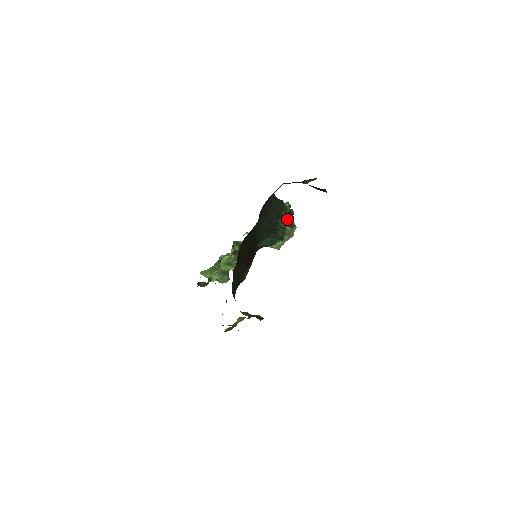
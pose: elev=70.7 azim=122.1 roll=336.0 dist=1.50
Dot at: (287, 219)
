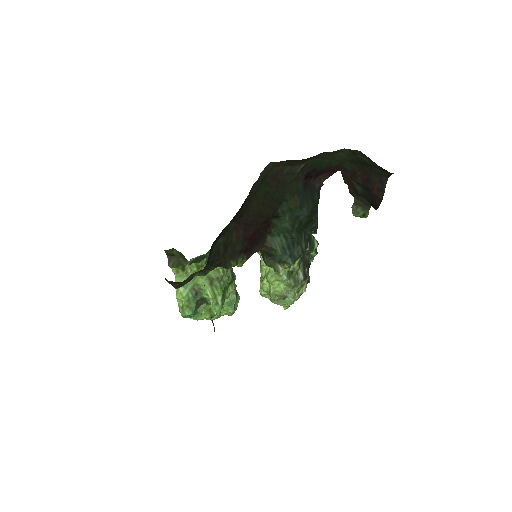
Dot at: (305, 263)
